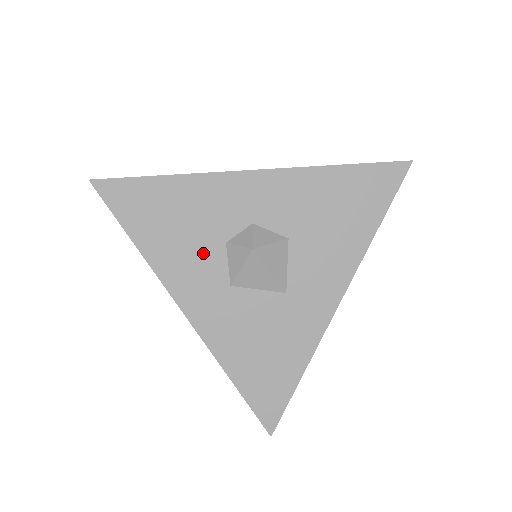
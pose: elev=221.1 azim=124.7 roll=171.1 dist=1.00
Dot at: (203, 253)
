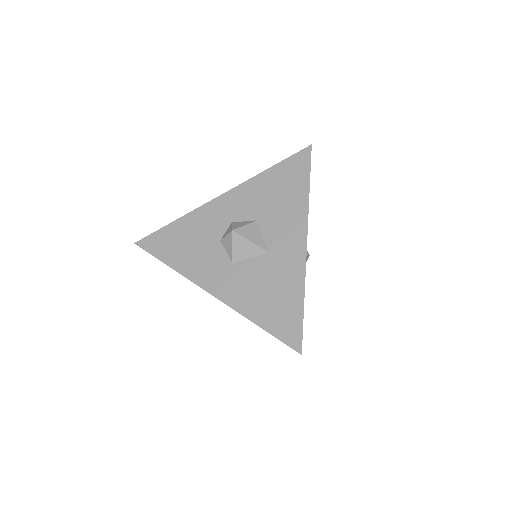
Dot at: (209, 252)
